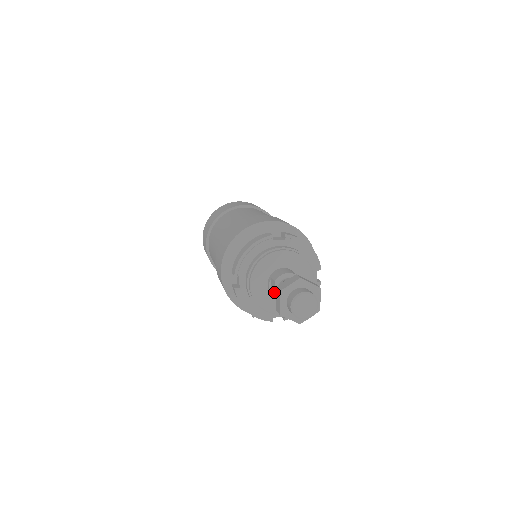
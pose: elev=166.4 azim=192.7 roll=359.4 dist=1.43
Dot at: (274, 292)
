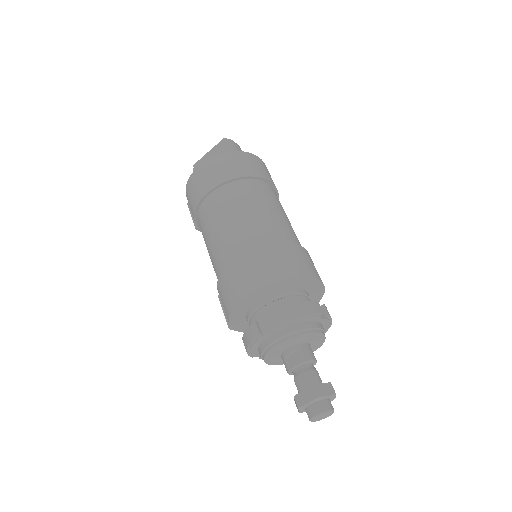
Dot at: (293, 367)
